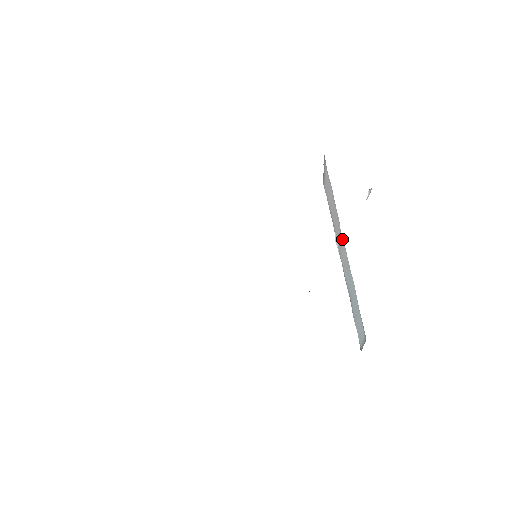
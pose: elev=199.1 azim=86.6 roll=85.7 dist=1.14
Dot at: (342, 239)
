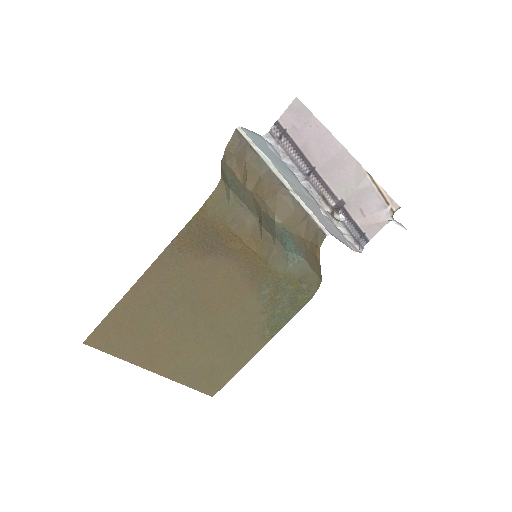
Dot at: (291, 188)
